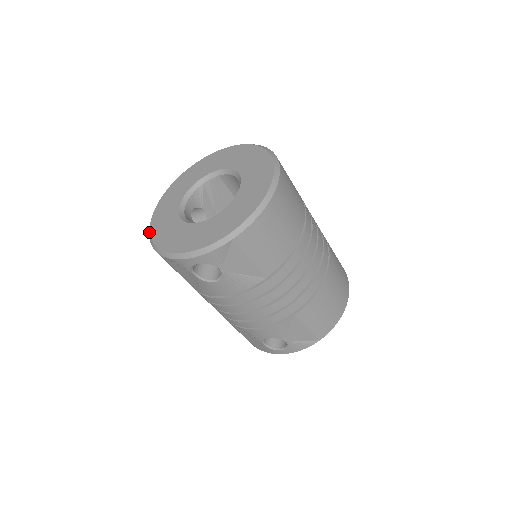
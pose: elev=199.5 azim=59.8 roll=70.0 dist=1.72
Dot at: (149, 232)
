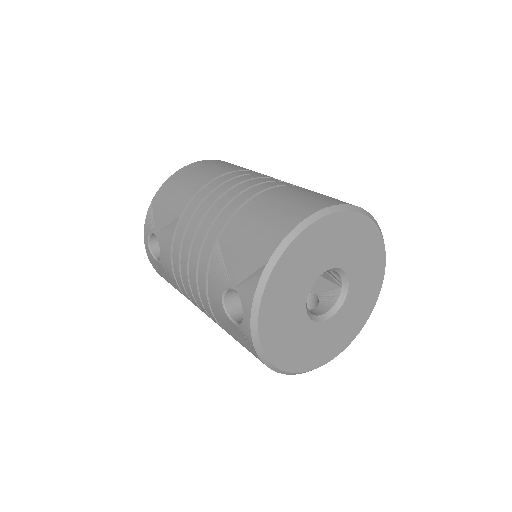
Dot at: occluded
